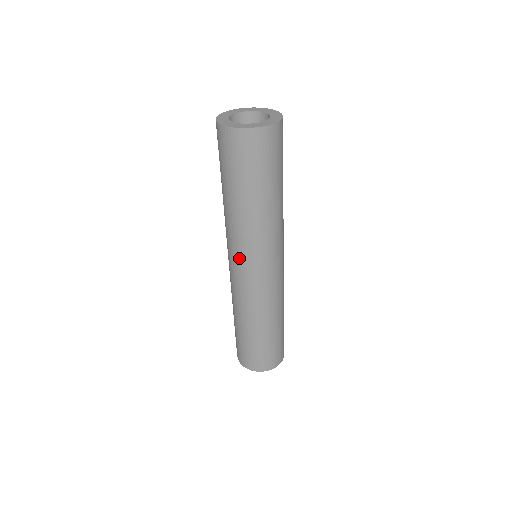
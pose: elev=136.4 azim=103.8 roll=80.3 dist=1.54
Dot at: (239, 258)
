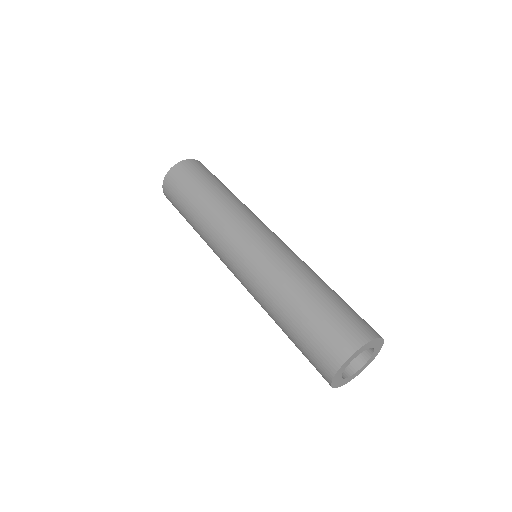
Dot at: (234, 237)
